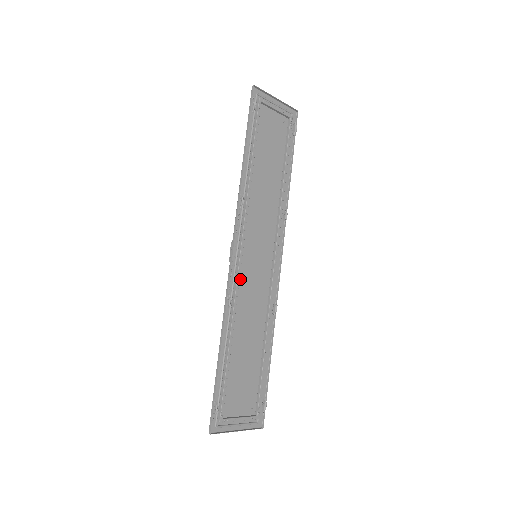
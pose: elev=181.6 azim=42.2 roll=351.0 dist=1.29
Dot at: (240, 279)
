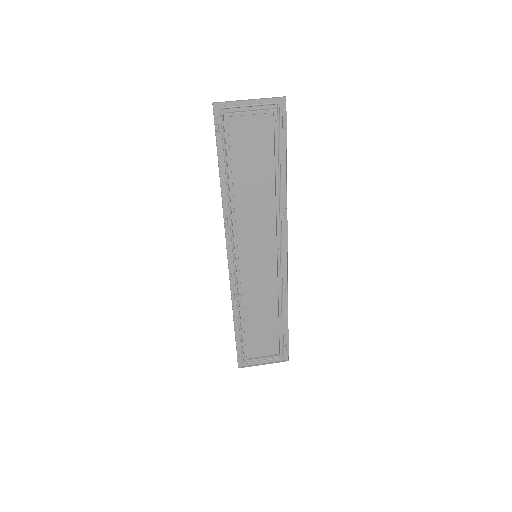
Dot at: (243, 276)
